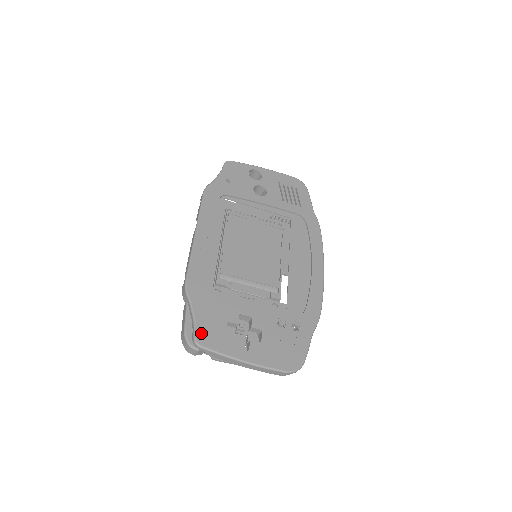
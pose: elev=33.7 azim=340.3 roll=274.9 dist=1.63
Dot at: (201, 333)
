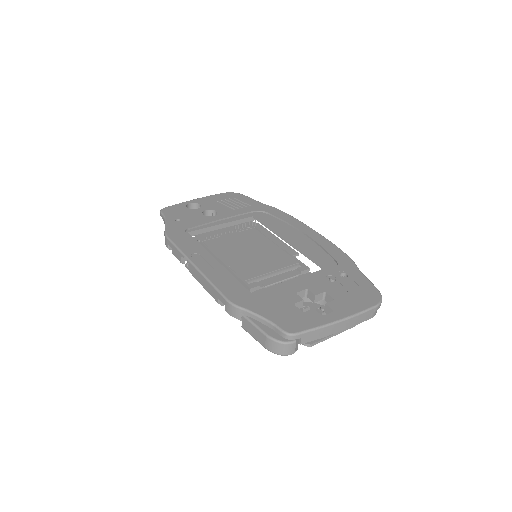
Dot at: (284, 325)
